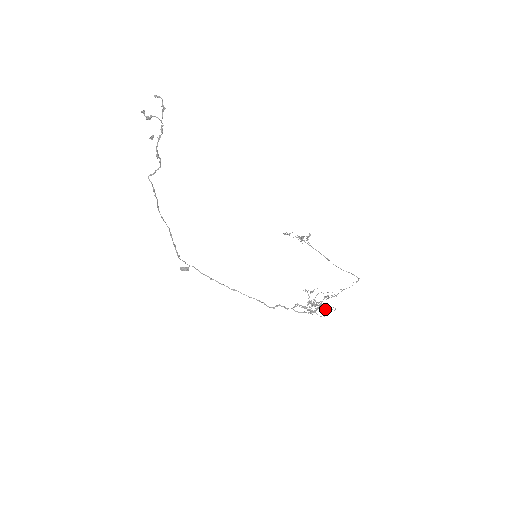
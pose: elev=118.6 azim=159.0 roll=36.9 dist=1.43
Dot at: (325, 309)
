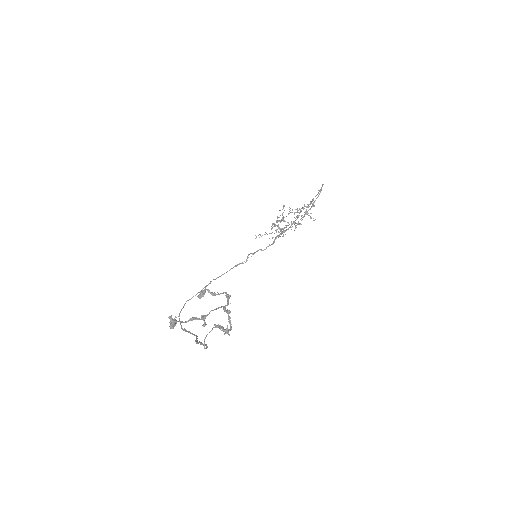
Dot at: (299, 224)
